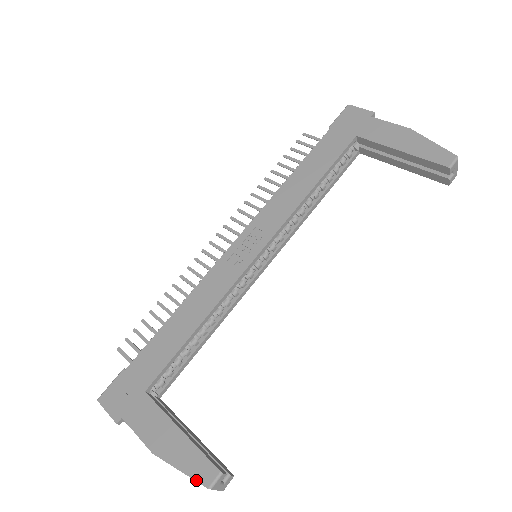
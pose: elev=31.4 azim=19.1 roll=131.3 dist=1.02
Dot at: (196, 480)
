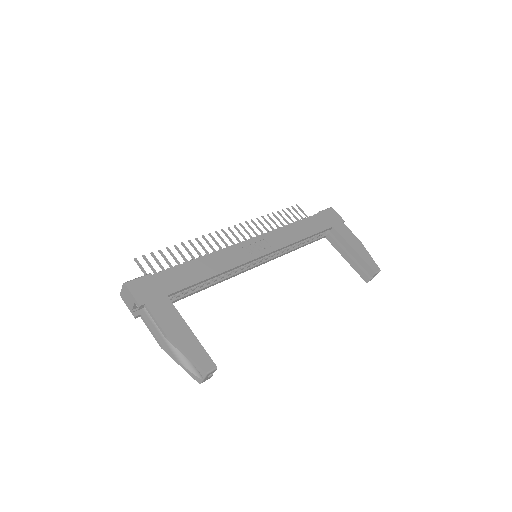
Dot at: (199, 365)
